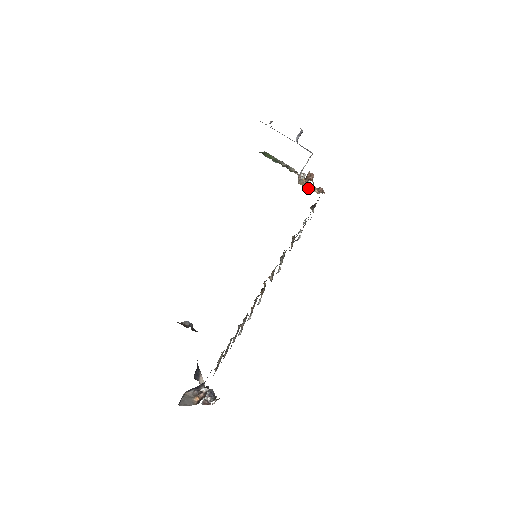
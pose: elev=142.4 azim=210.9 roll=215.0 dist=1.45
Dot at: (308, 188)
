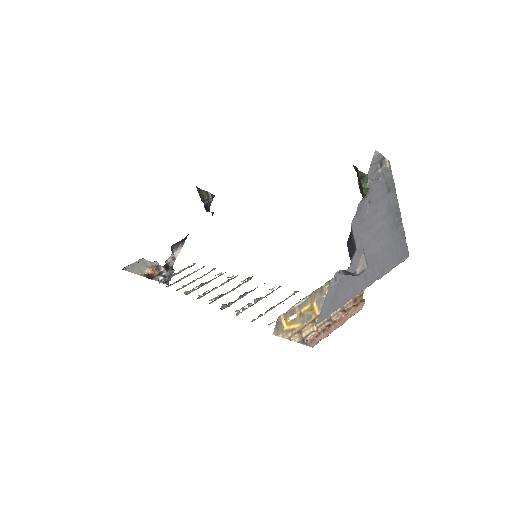
Dot at: (290, 329)
